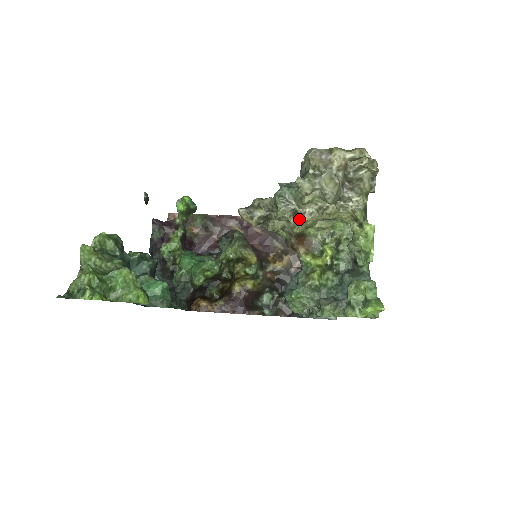
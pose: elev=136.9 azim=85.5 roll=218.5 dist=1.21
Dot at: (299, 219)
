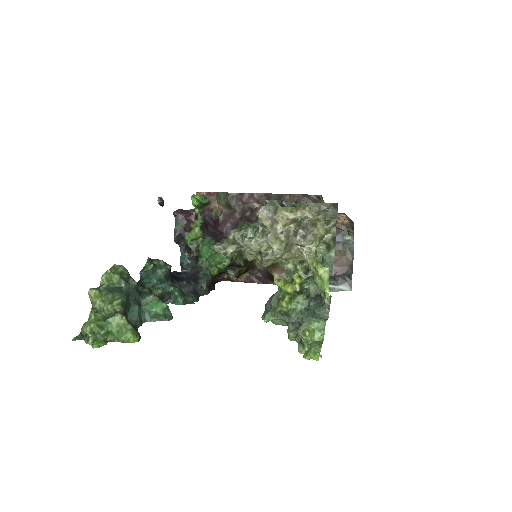
Dot at: (263, 259)
